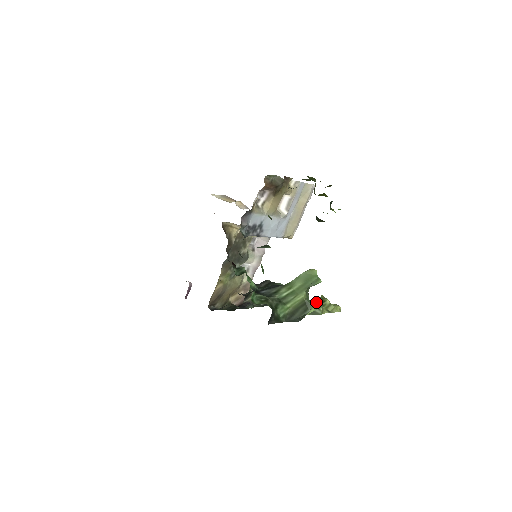
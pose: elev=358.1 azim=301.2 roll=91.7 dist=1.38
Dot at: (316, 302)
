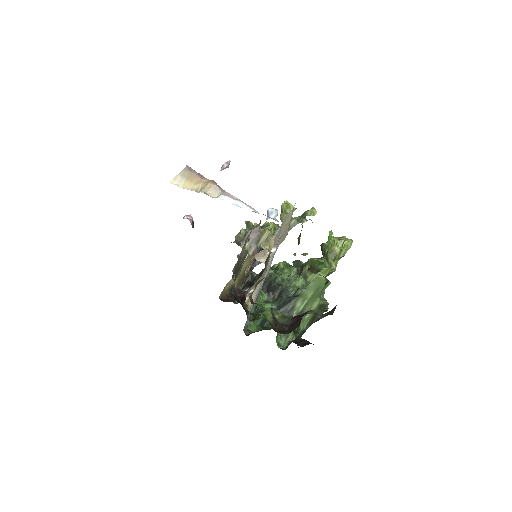
Dot at: (327, 255)
